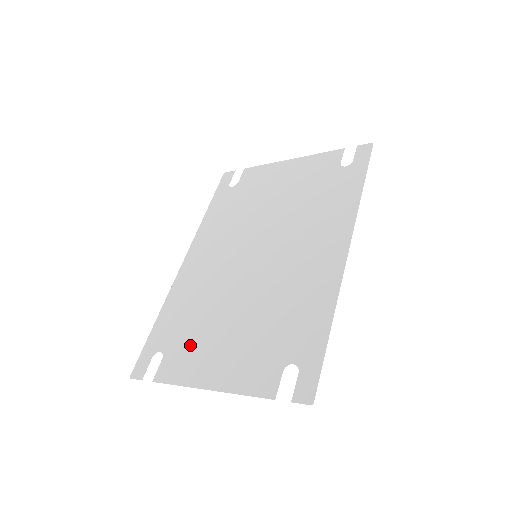
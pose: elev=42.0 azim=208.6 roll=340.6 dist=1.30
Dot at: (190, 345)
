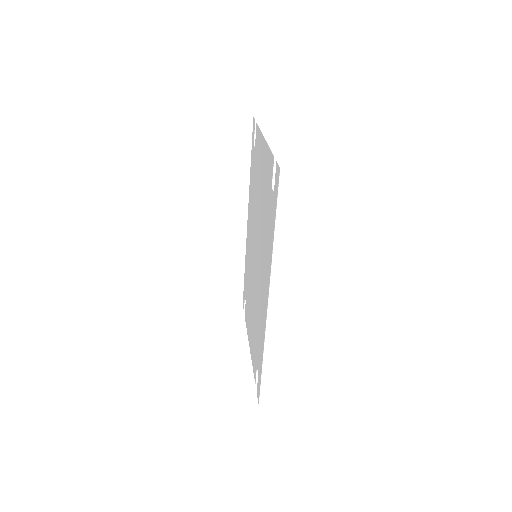
Dot at: (248, 307)
